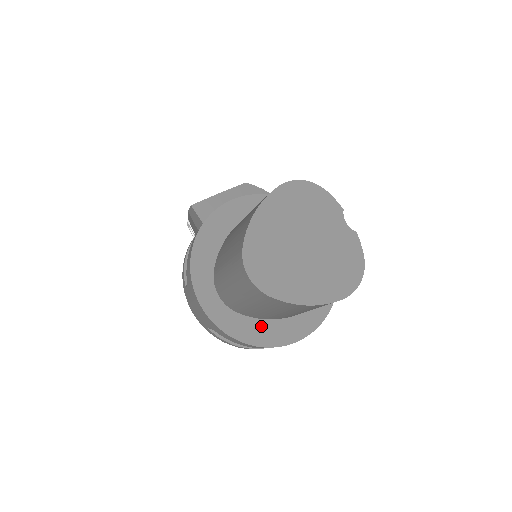
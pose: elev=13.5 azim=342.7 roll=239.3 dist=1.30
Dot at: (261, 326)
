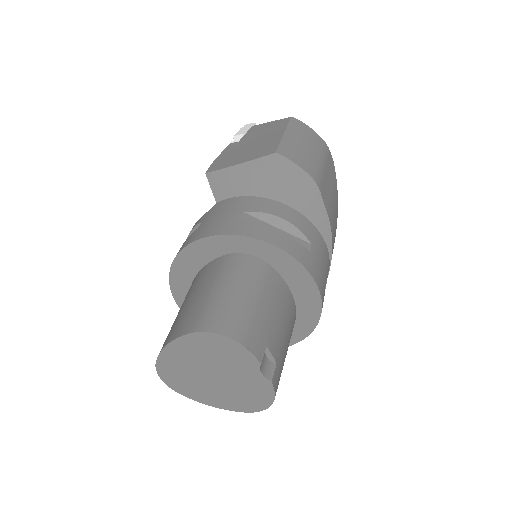
Dot at: occluded
